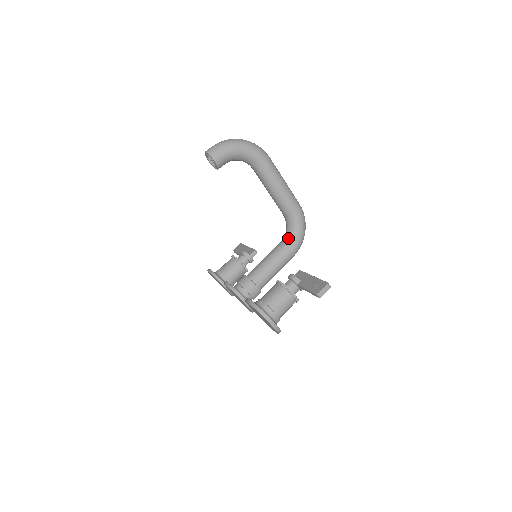
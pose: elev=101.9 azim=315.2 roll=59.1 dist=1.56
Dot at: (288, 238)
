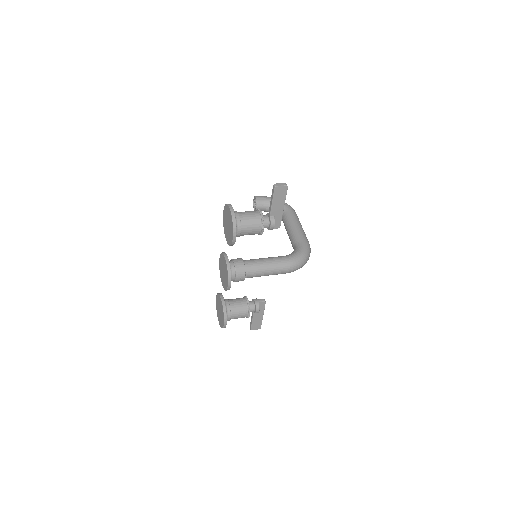
Dot at: (289, 254)
